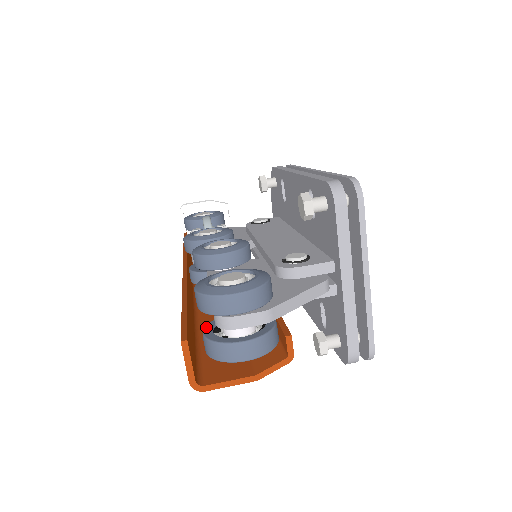
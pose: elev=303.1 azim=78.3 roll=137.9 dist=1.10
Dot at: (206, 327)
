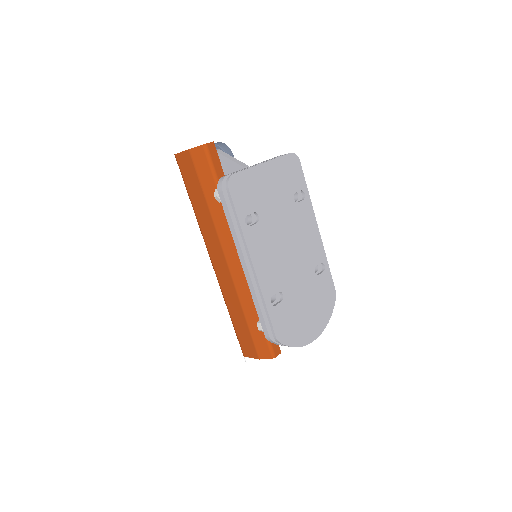
Dot at: occluded
